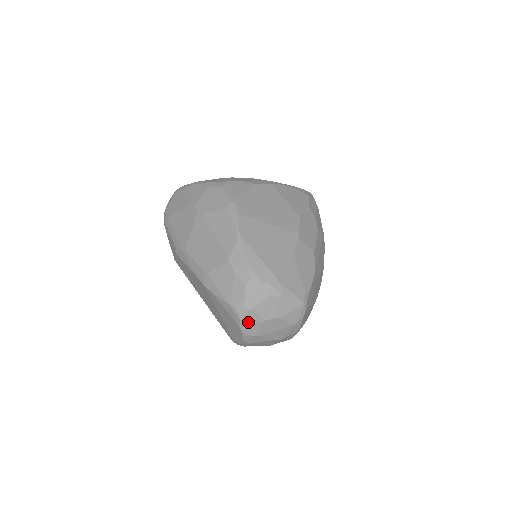
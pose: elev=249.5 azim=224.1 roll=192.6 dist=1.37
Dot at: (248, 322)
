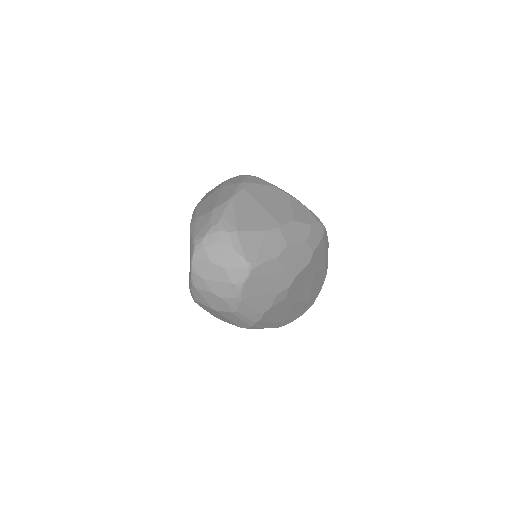
Dot at: (199, 258)
